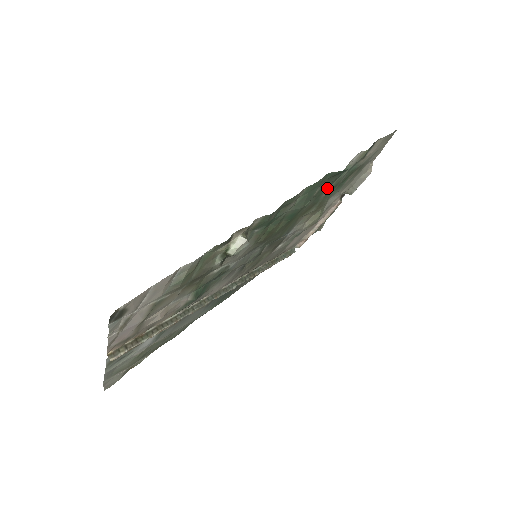
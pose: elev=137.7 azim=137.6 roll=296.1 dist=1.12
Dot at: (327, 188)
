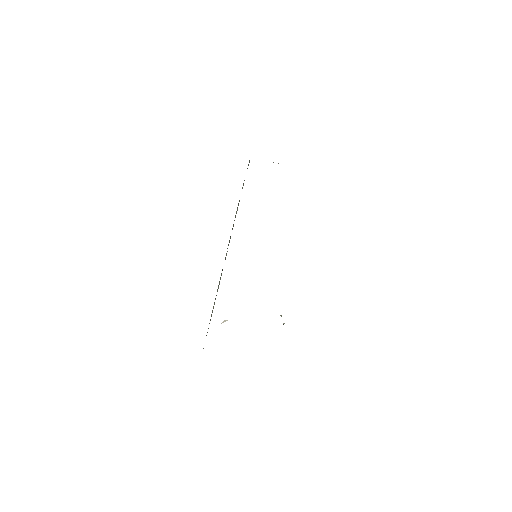
Dot at: occluded
